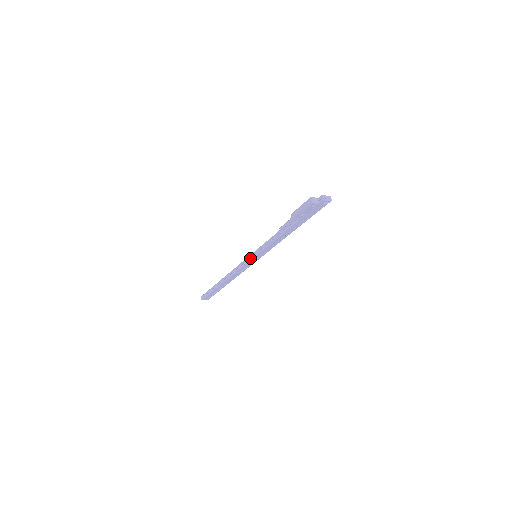
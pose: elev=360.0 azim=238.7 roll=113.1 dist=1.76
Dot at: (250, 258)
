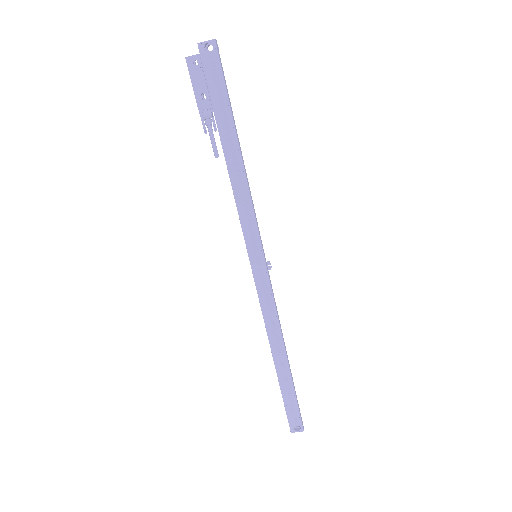
Dot at: (252, 266)
